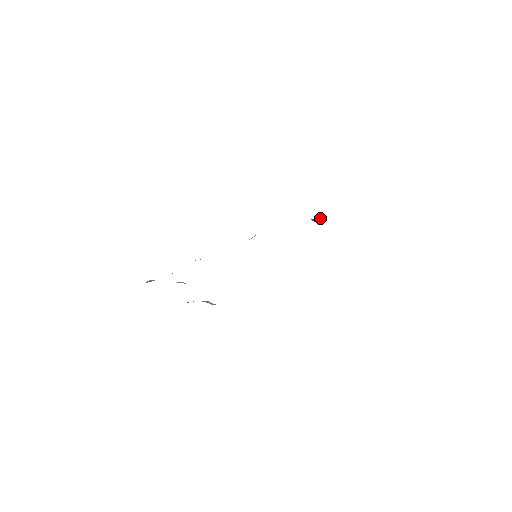
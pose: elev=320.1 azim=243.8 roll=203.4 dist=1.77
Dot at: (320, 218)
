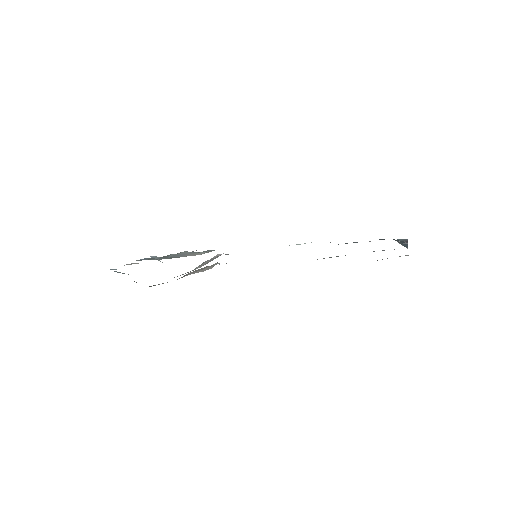
Dot at: (406, 240)
